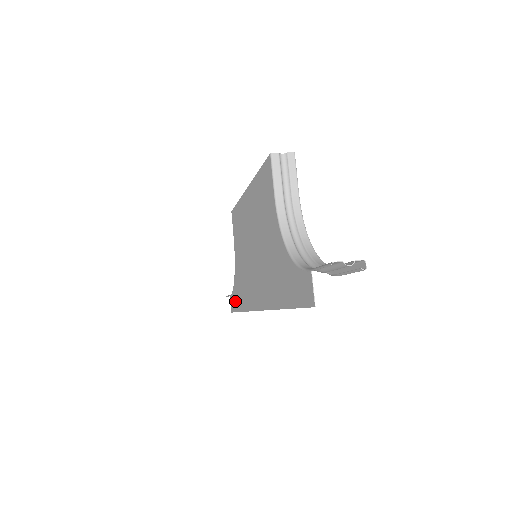
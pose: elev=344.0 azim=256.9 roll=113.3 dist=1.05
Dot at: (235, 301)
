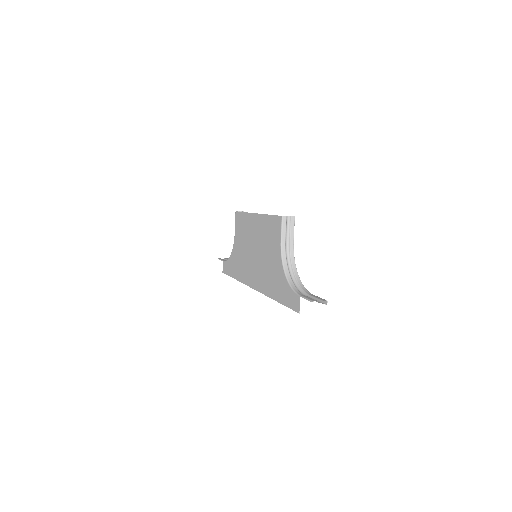
Dot at: (229, 269)
